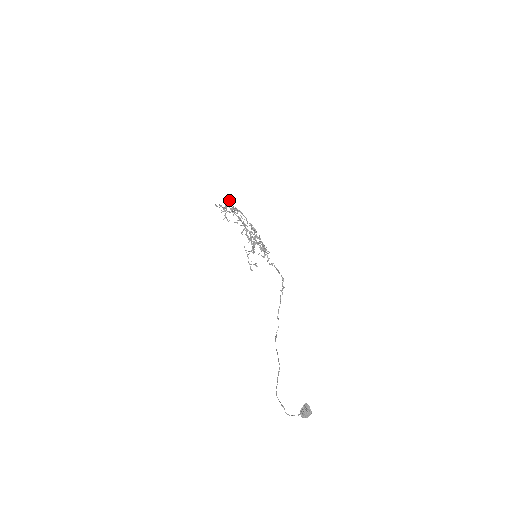
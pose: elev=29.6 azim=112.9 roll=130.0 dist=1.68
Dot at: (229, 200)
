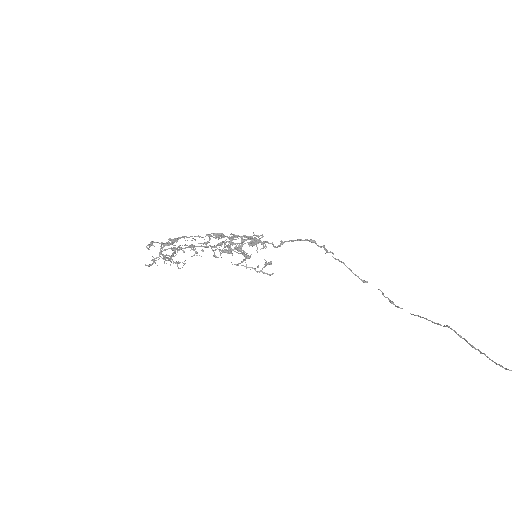
Dot at: (152, 242)
